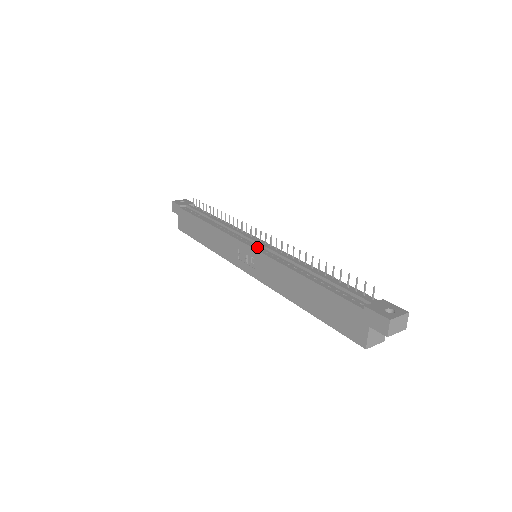
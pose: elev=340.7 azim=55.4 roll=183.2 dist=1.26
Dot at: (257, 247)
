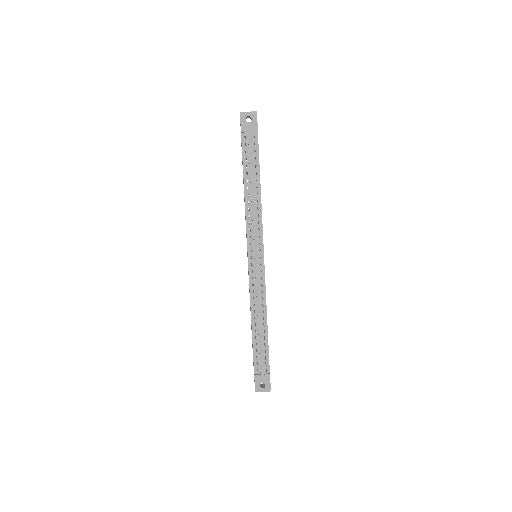
Dot at: (252, 266)
